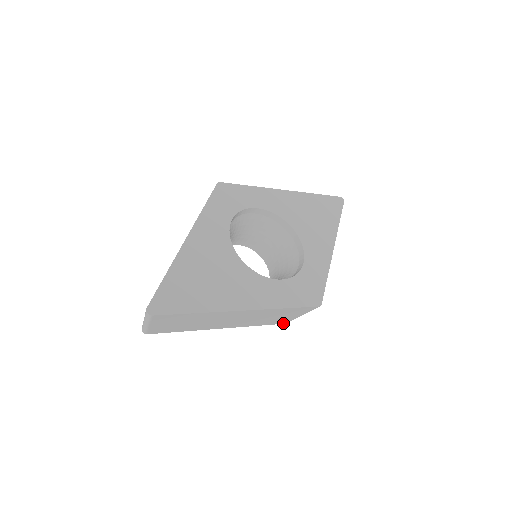
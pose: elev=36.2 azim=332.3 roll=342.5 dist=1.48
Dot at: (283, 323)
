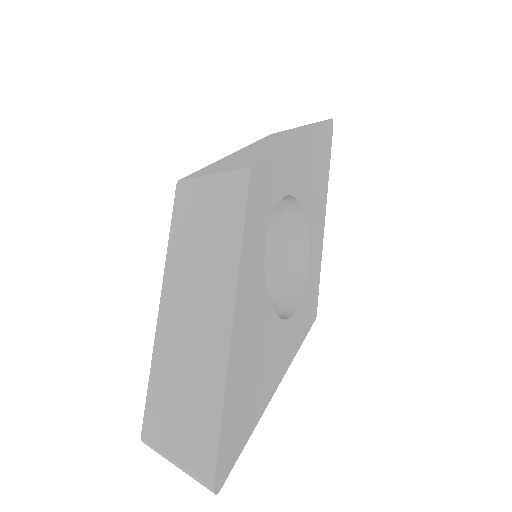
Dot at: occluded
